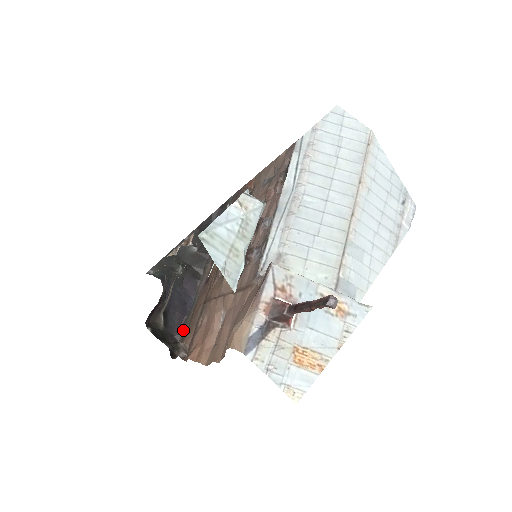
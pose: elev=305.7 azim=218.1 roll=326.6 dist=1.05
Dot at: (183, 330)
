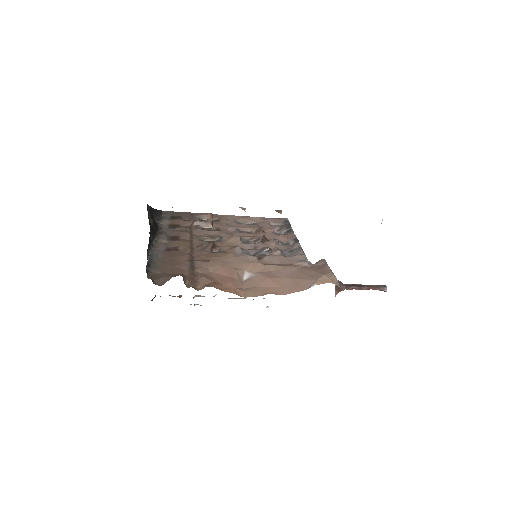
Dot at: (149, 270)
